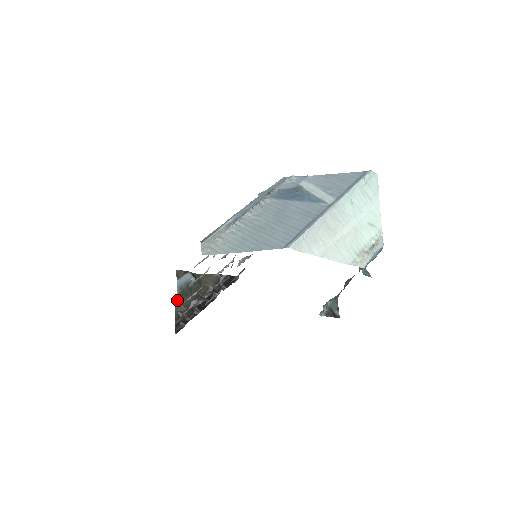
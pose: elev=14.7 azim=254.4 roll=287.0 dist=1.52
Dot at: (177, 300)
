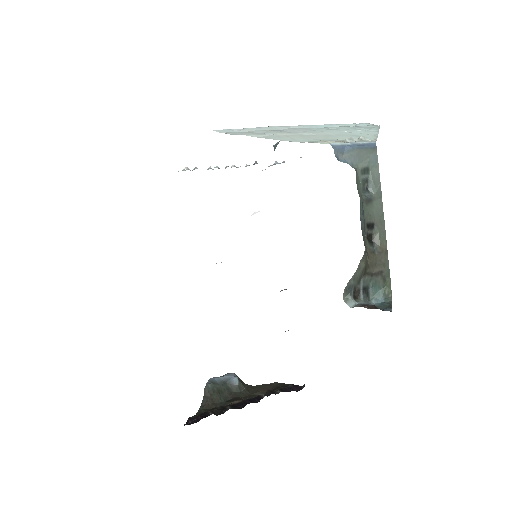
Dot at: (205, 396)
